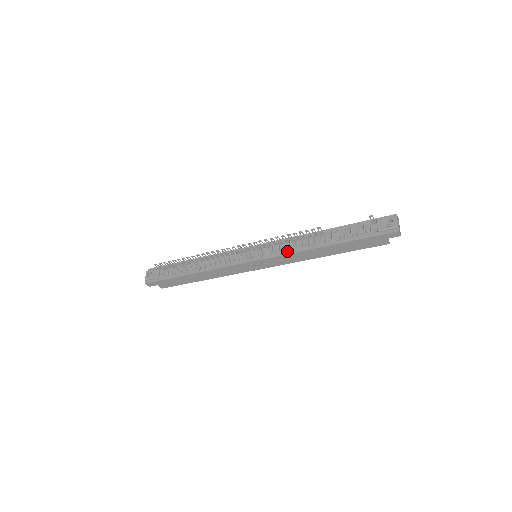
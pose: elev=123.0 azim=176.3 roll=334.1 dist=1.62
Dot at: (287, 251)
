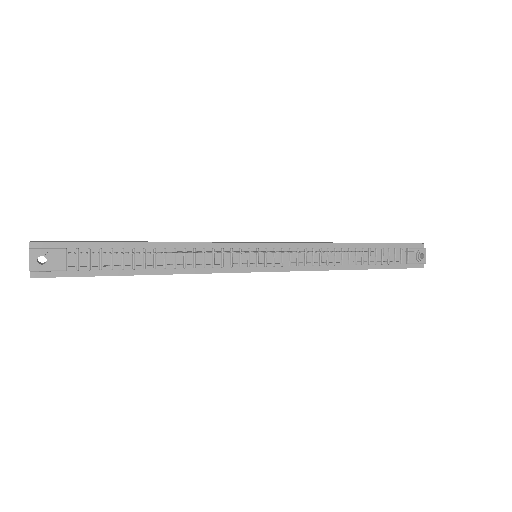
Dot at: (309, 266)
